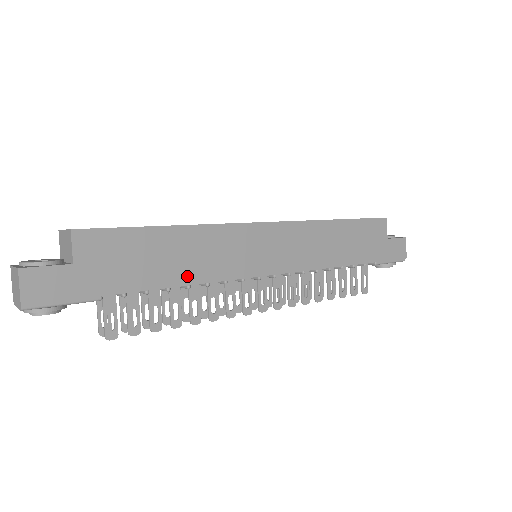
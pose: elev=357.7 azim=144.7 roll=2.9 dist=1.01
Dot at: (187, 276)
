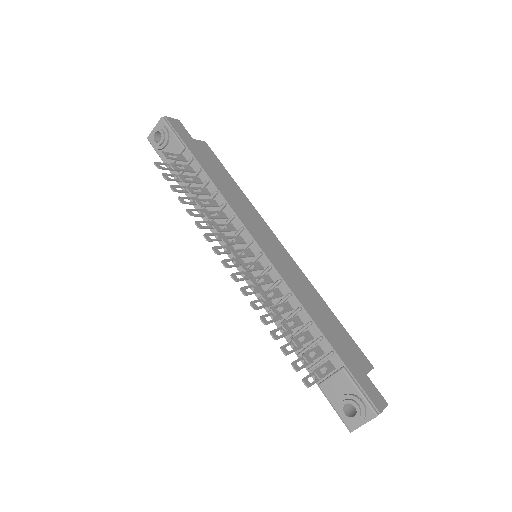
Dot at: (222, 189)
